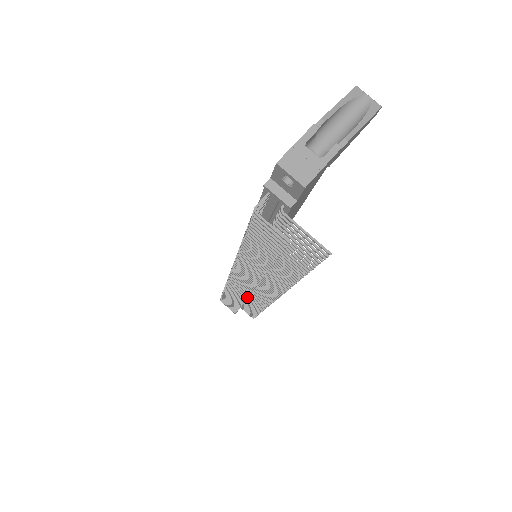
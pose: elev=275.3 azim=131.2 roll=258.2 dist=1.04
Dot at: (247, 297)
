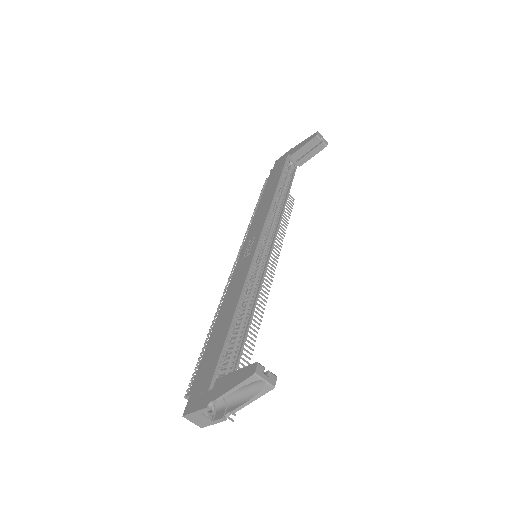
Dot at: occluded
